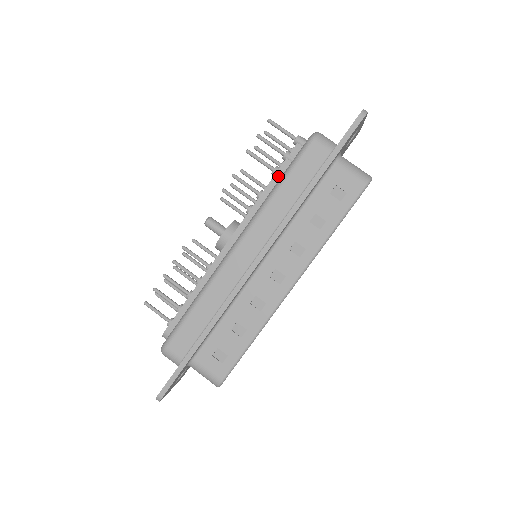
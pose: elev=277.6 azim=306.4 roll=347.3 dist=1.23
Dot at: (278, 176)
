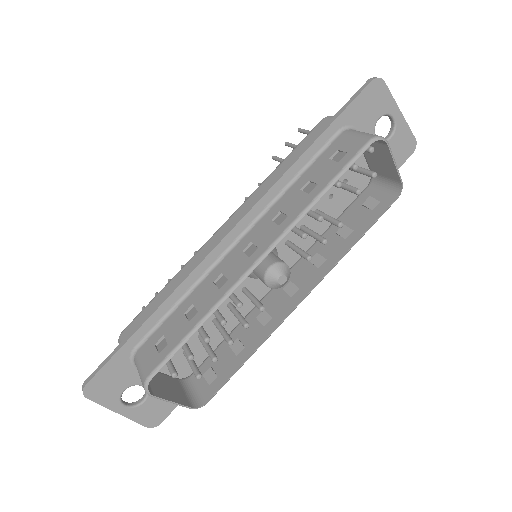
Dot at: occluded
